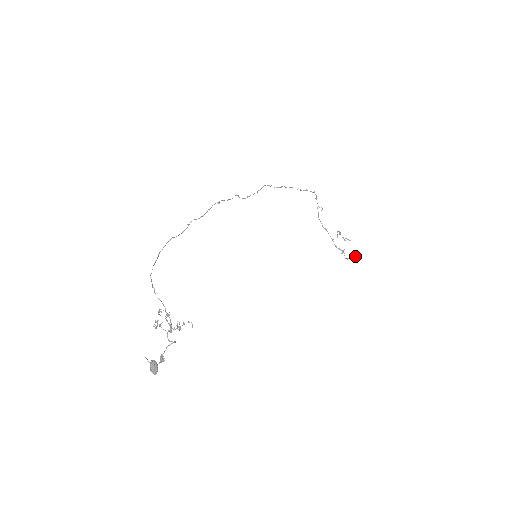
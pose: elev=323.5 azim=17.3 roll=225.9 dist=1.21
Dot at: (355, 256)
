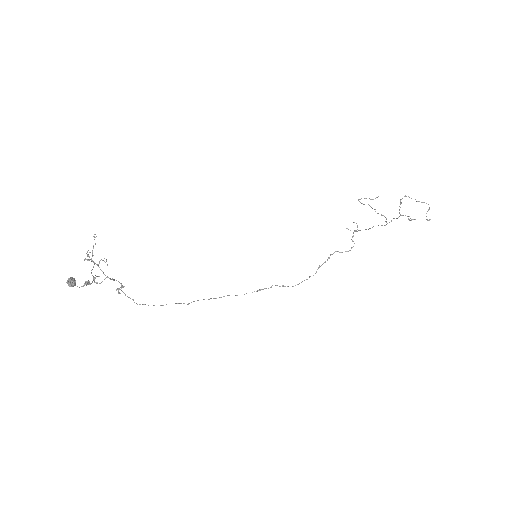
Dot at: (429, 209)
